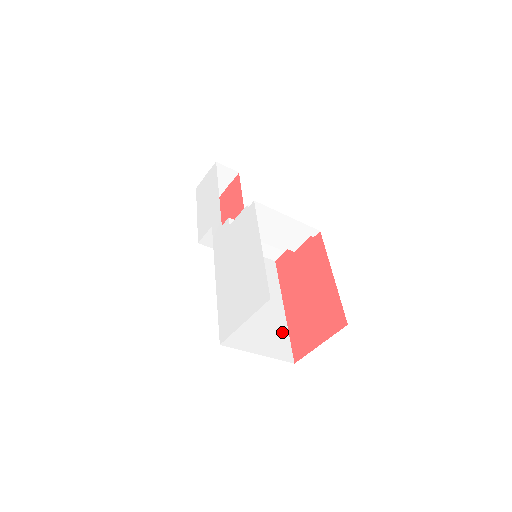
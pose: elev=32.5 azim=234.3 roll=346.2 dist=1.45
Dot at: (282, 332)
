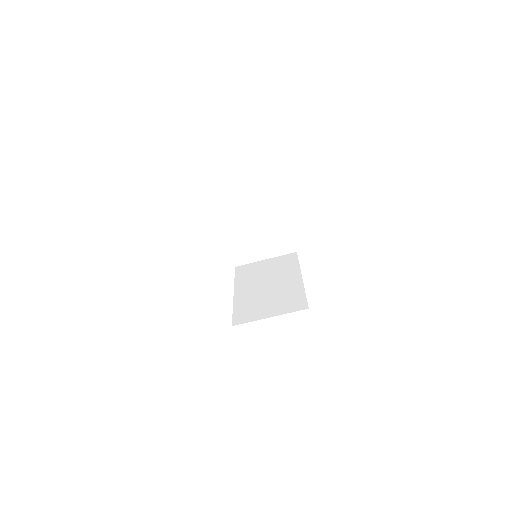
Dot at: (297, 293)
